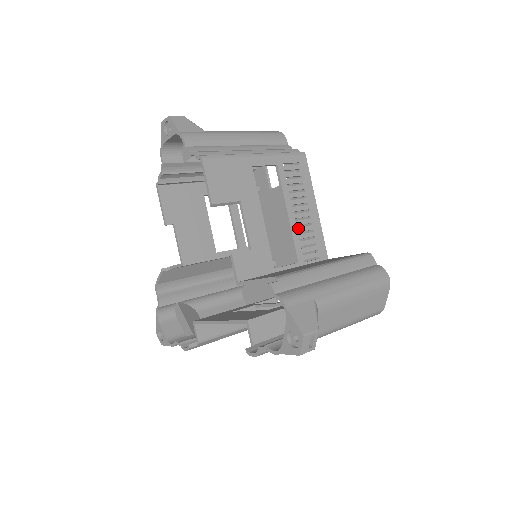
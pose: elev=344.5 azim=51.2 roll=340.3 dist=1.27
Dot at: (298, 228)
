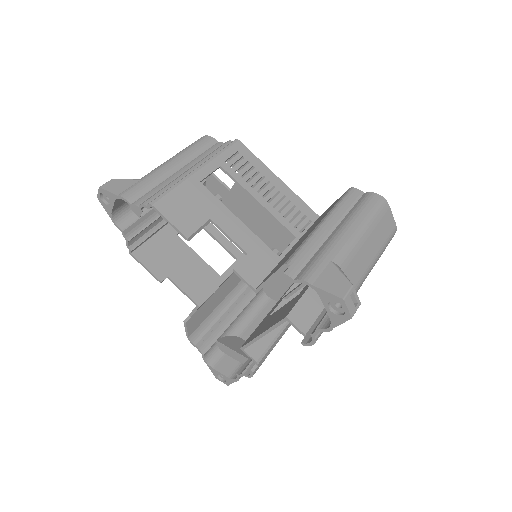
Dot at: (275, 208)
